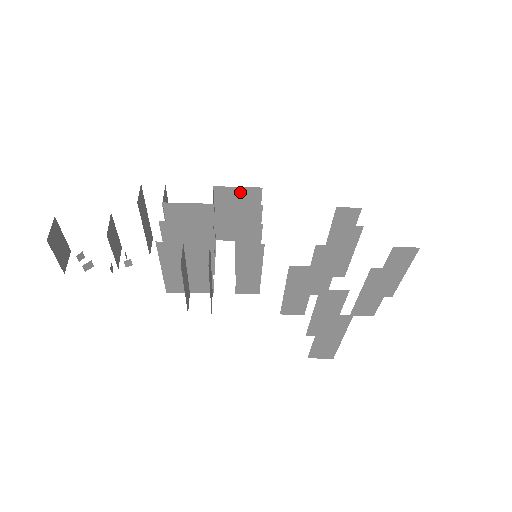
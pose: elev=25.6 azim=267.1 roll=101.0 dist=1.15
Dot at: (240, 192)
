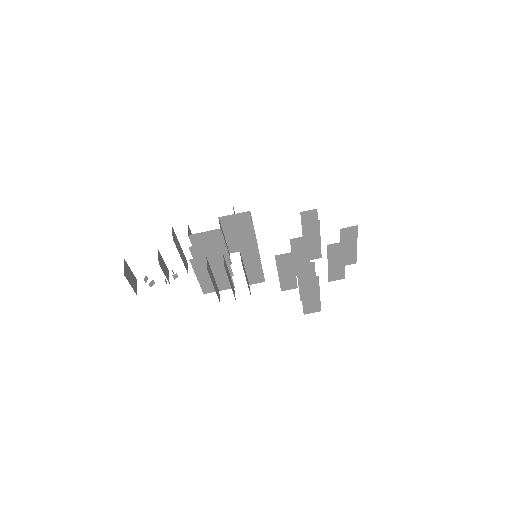
Dot at: (237, 217)
